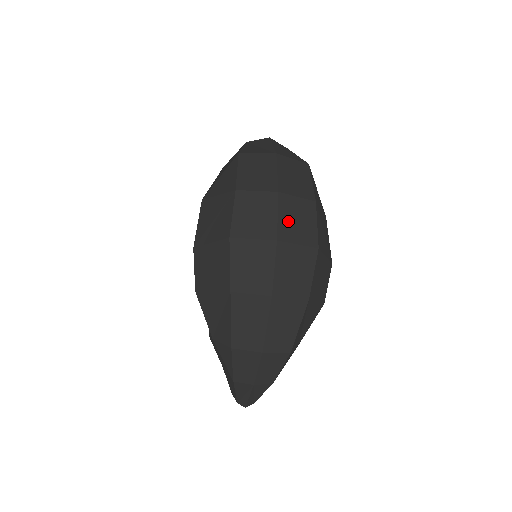
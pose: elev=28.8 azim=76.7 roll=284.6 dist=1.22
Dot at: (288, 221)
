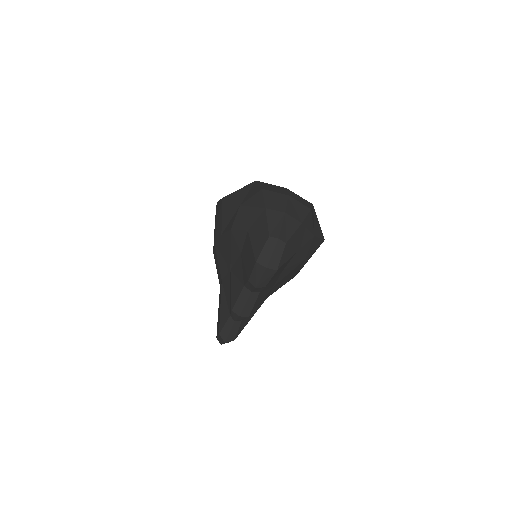
Dot at: occluded
